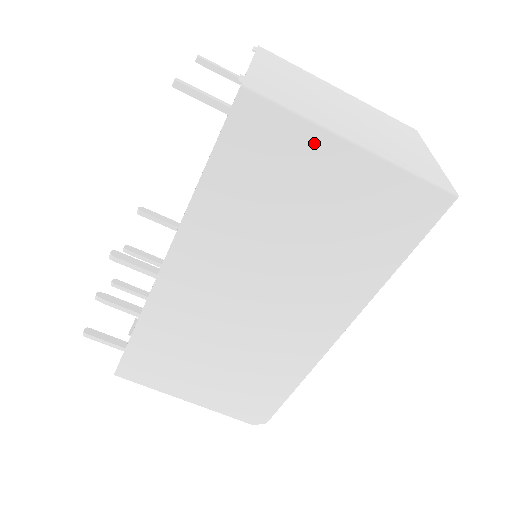
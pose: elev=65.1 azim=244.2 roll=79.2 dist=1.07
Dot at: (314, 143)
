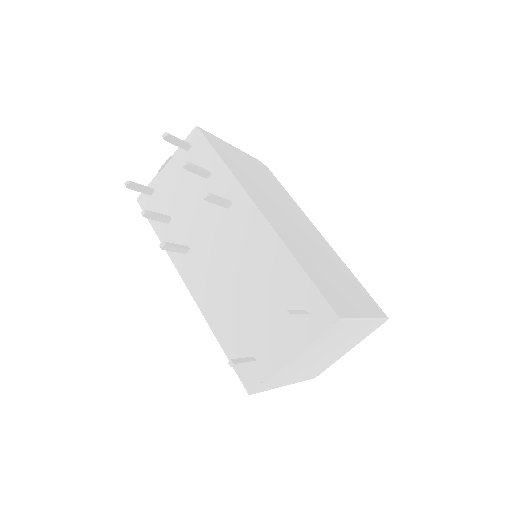
Dot at: occluded
